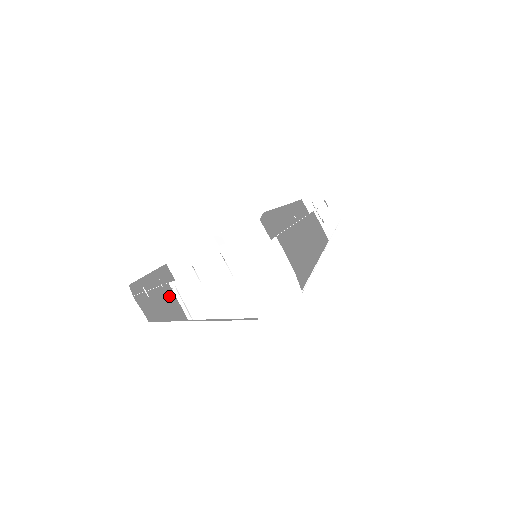
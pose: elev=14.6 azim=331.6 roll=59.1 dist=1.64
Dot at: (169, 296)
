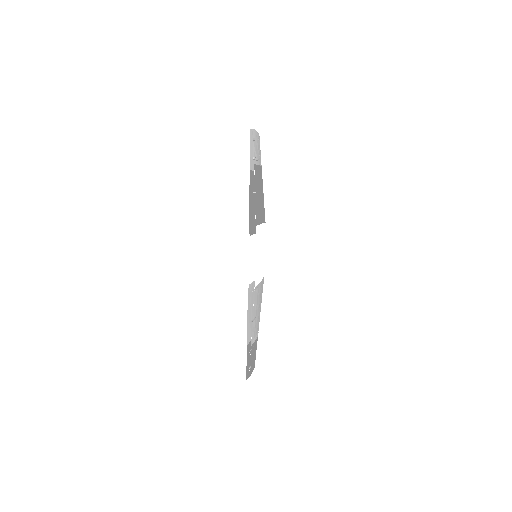
Dot at: (254, 348)
